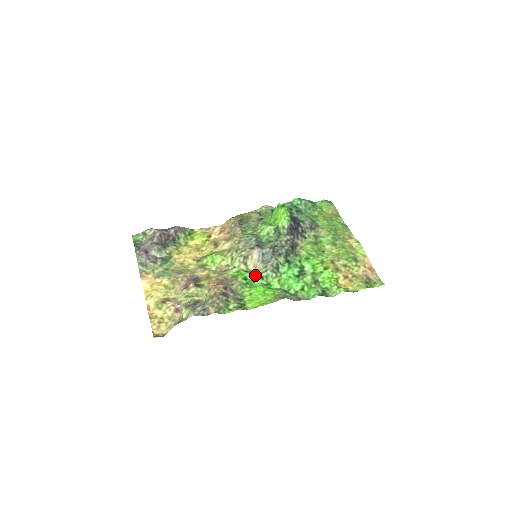
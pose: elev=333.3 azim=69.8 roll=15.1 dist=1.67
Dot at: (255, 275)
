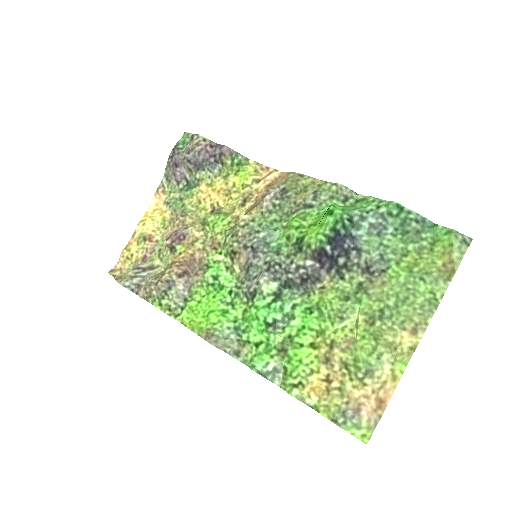
Dot at: (228, 282)
